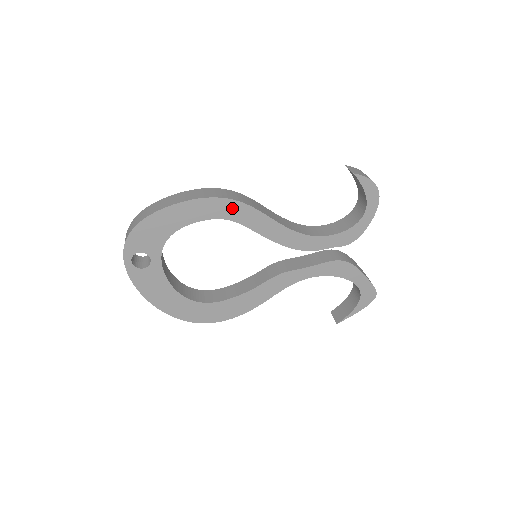
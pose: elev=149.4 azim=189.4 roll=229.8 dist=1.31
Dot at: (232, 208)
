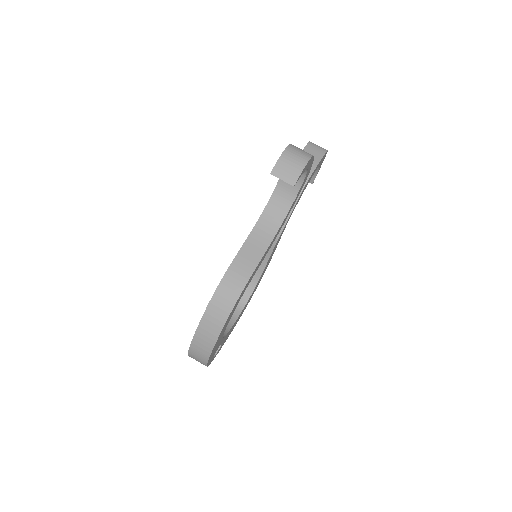
Dot at: occluded
